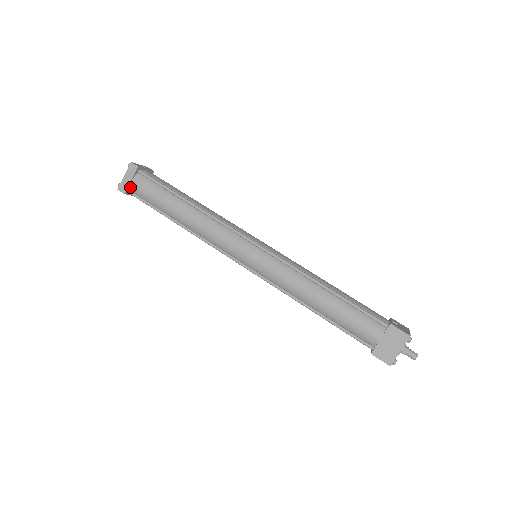
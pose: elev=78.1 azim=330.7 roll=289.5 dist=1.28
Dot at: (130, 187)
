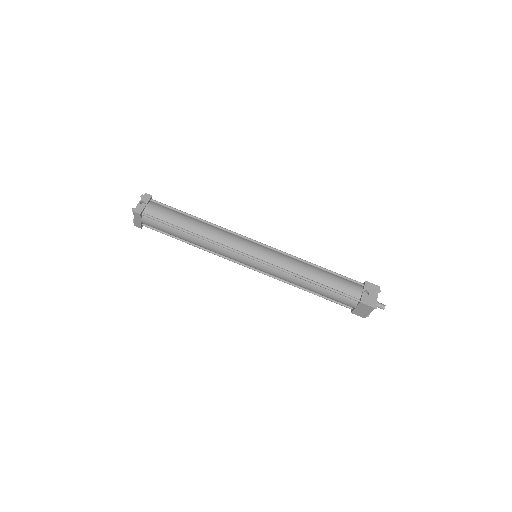
Dot at: (142, 223)
